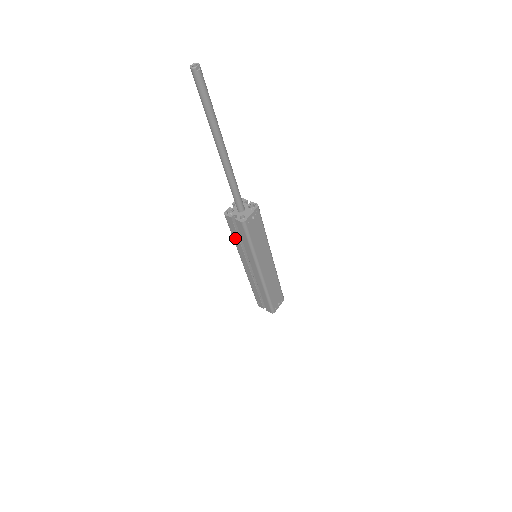
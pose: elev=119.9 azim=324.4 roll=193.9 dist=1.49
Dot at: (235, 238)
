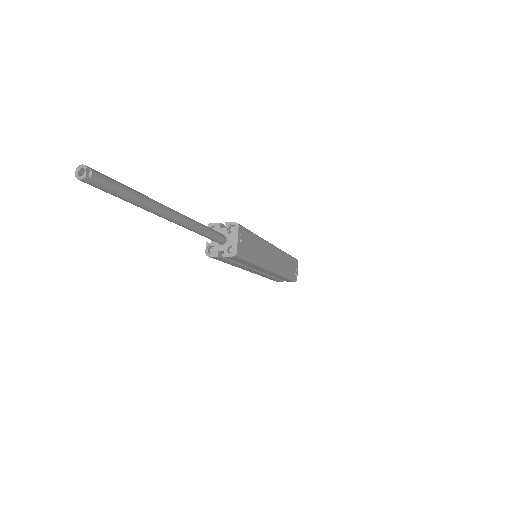
Dot at: (229, 263)
